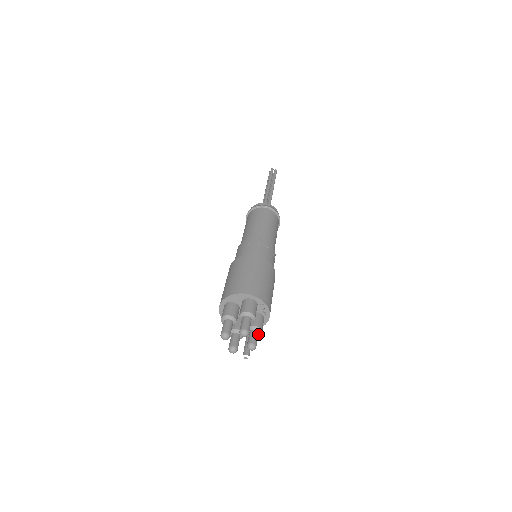
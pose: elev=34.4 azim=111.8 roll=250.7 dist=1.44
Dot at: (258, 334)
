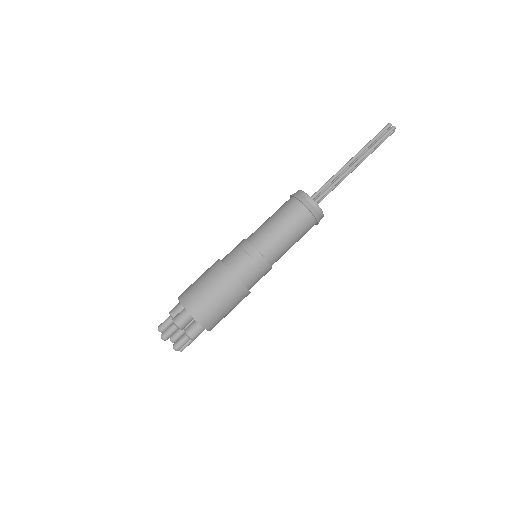
Dot at: (191, 339)
